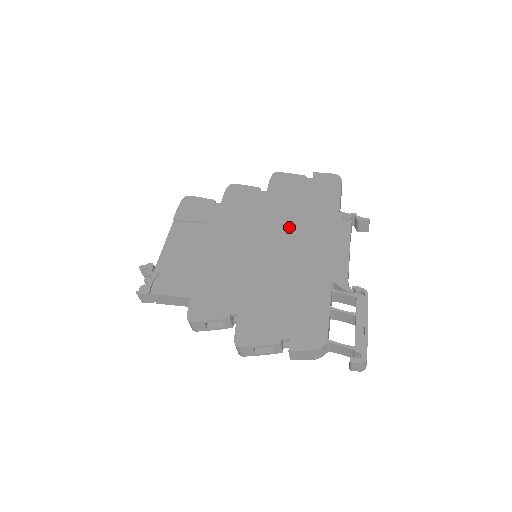
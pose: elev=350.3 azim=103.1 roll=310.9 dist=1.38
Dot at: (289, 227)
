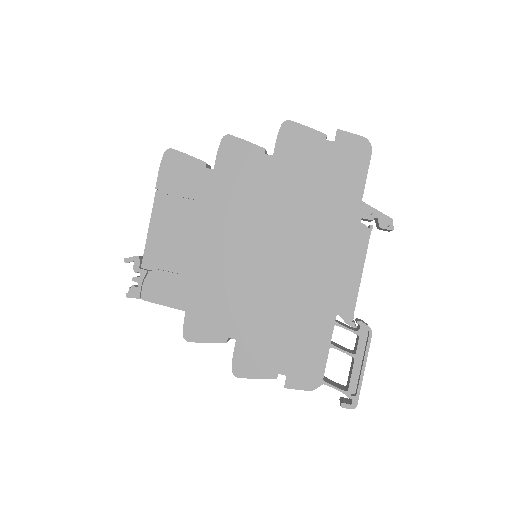
Dot at: (297, 225)
